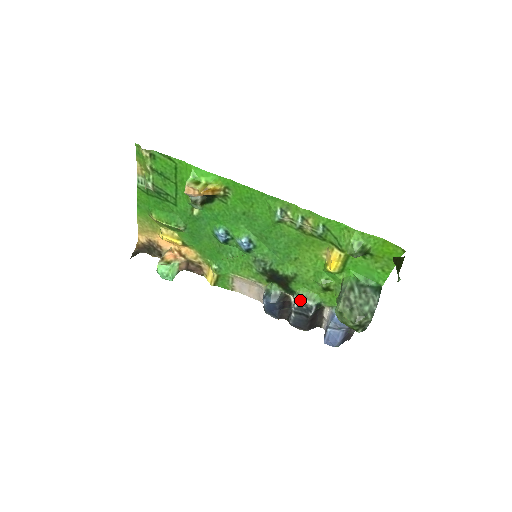
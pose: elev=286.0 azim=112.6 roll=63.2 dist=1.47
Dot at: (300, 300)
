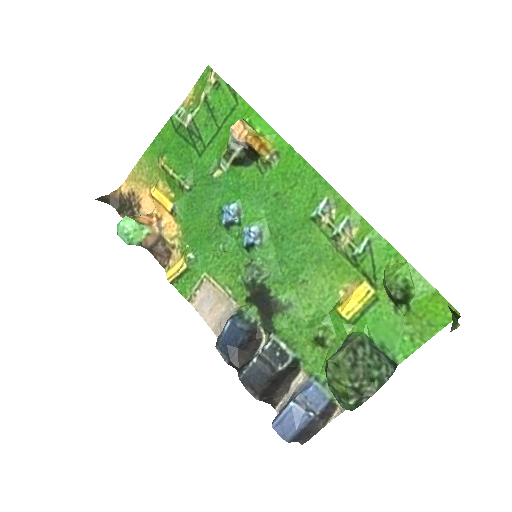
Dot at: (277, 341)
